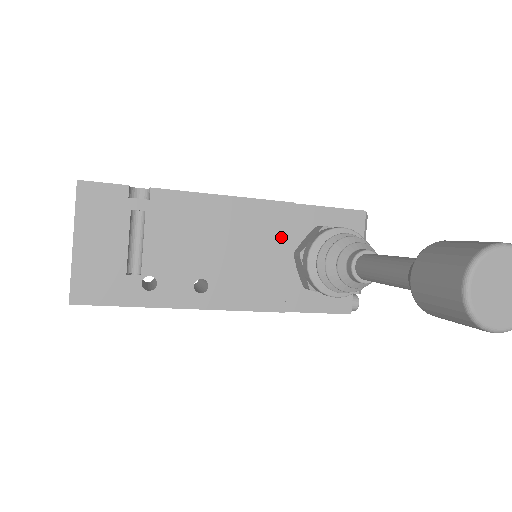
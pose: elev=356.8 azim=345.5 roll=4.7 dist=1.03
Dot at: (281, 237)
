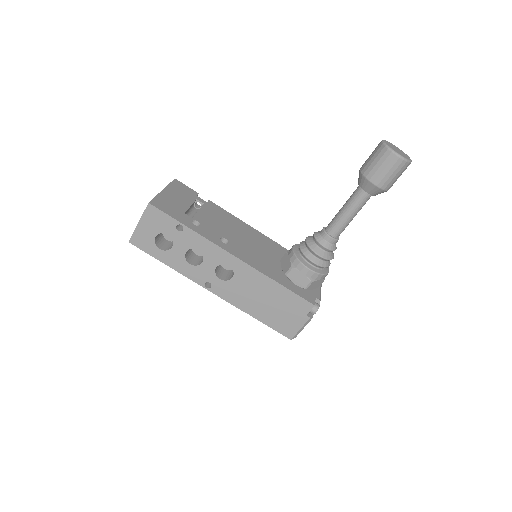
Dot at: (273, 252)
